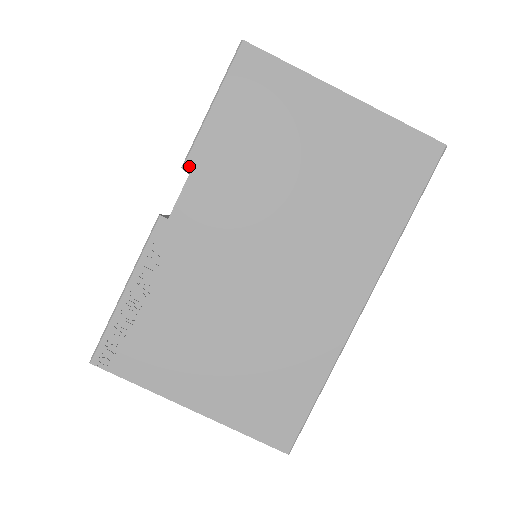
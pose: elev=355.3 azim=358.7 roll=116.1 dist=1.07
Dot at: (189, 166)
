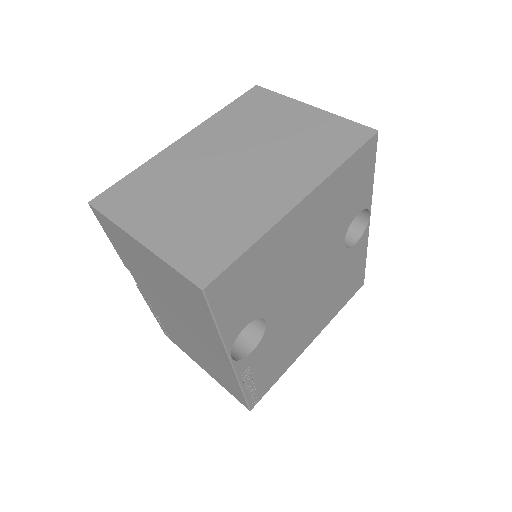
Dot at: (126, 266)
